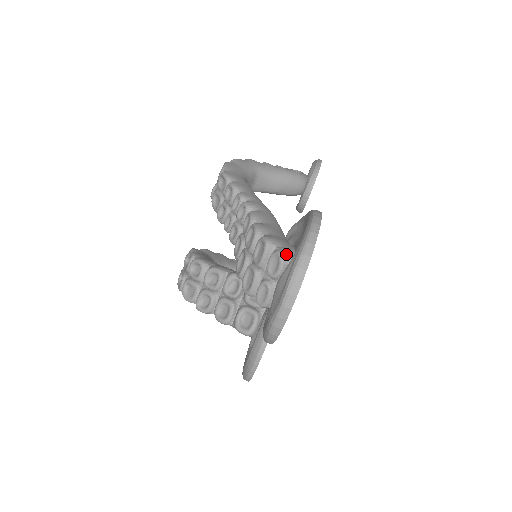
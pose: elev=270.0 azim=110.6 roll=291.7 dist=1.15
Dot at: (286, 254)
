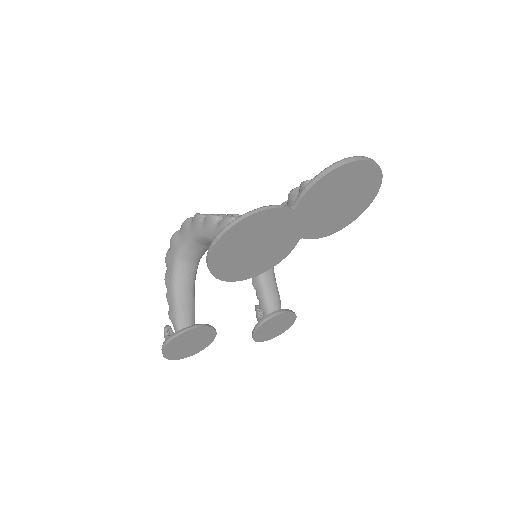
Dot at: occluded
